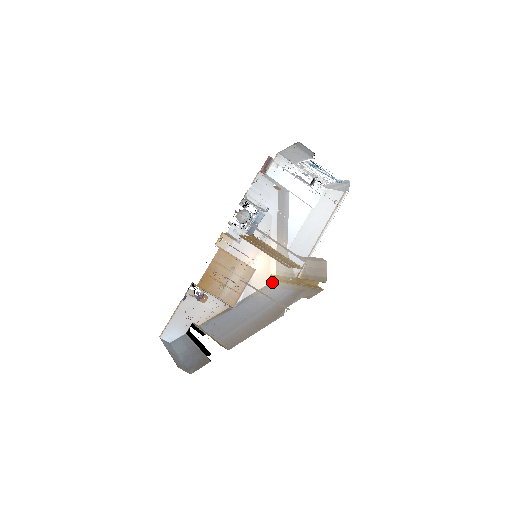
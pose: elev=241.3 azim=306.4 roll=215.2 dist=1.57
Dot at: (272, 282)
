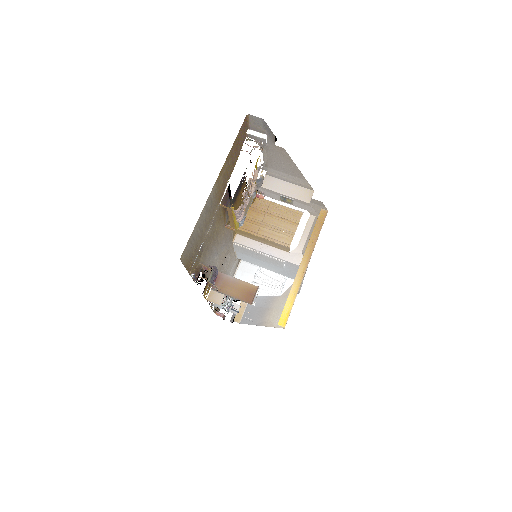
Dot at: (284, 322)
